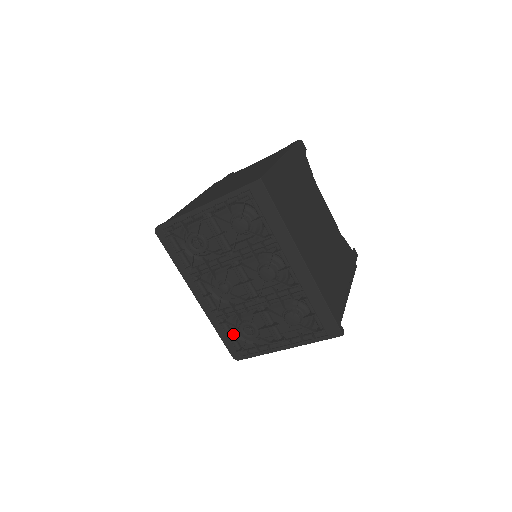
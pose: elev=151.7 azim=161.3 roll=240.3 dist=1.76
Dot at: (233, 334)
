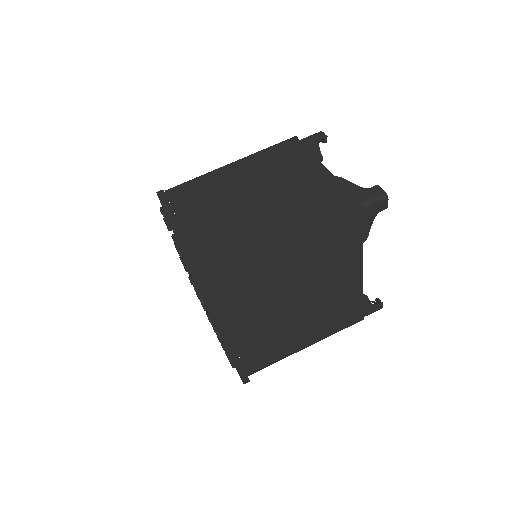
Dot at: occluded
